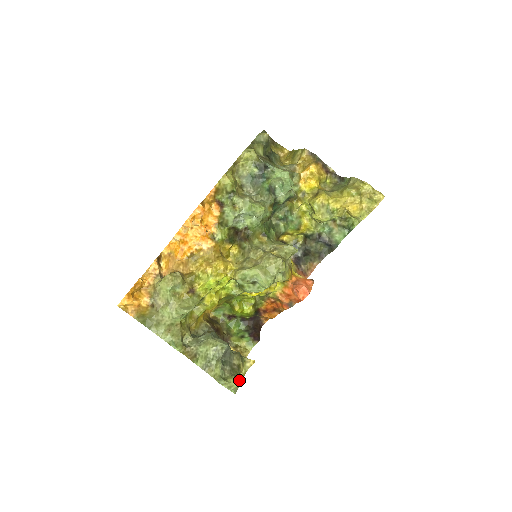
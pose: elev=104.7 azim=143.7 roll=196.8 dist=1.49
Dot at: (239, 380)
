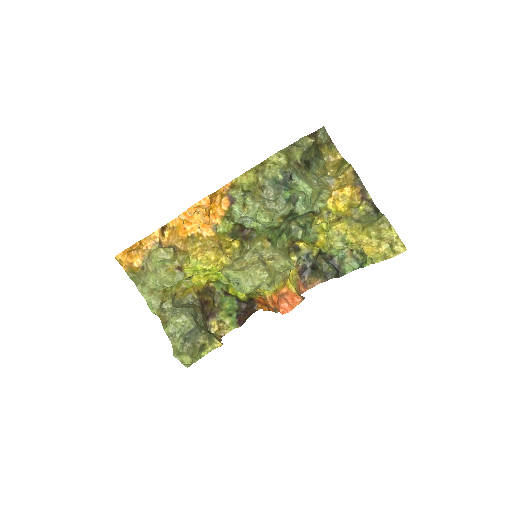
Dot at: (192, 360)
